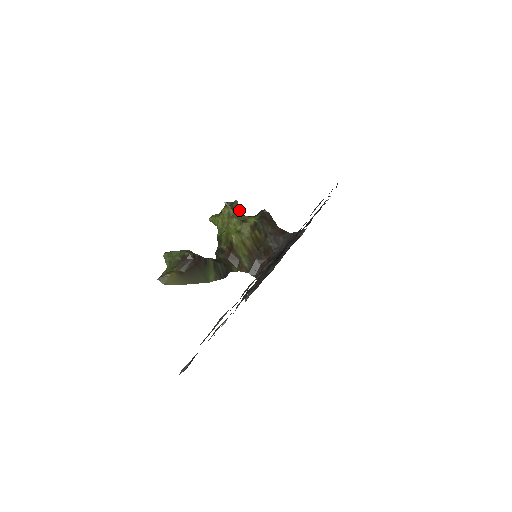
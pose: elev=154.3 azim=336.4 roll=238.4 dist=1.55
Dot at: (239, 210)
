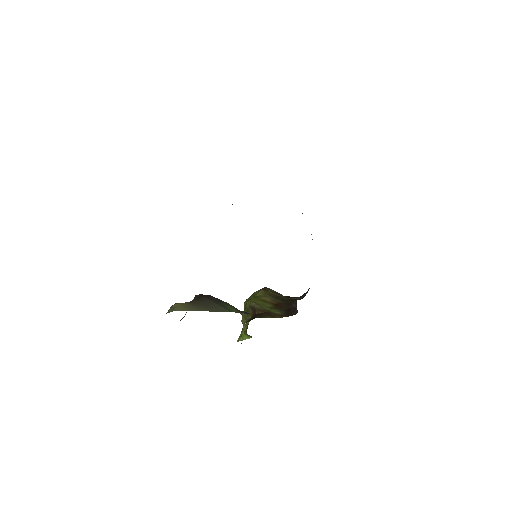
Dot at: occluded
